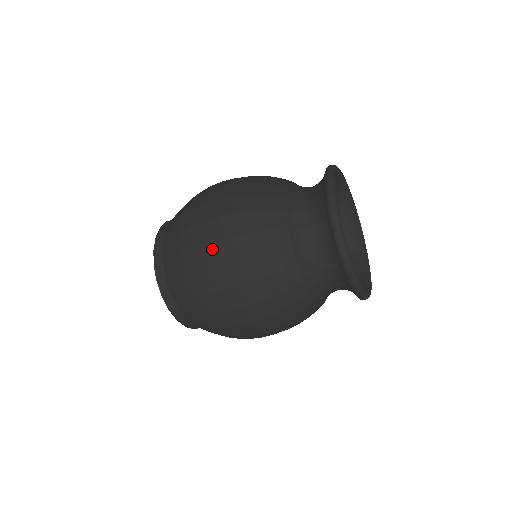
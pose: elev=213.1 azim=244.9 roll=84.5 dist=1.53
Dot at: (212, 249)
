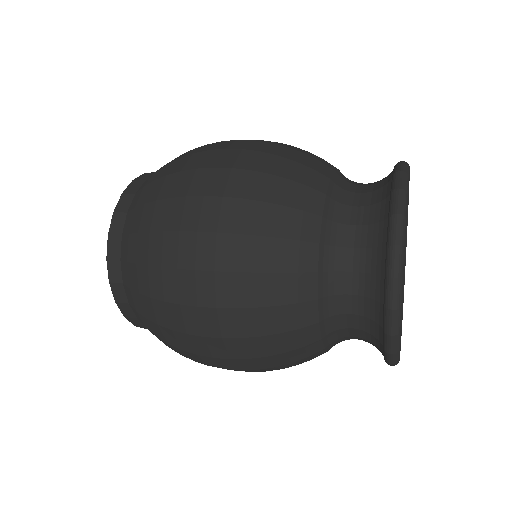
Dot at: occluded
